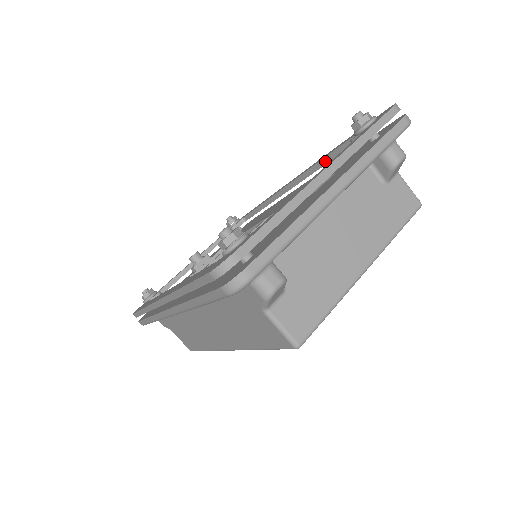
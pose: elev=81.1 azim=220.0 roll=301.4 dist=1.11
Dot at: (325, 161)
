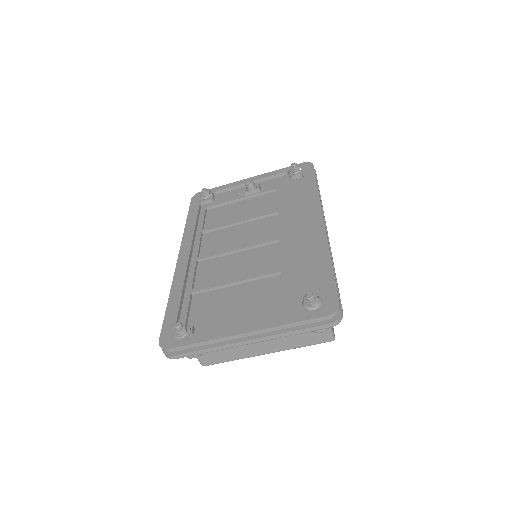
Dot at: (316, 259)
